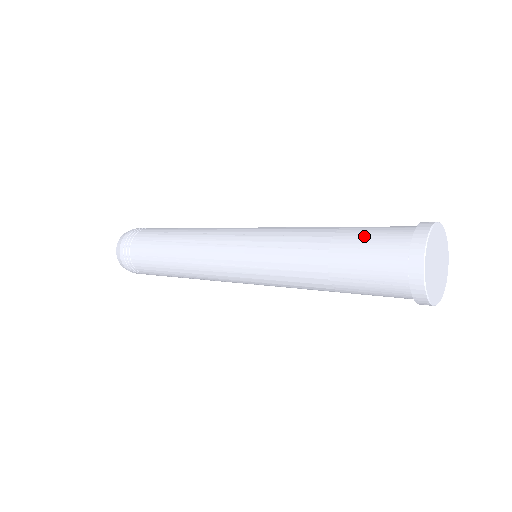
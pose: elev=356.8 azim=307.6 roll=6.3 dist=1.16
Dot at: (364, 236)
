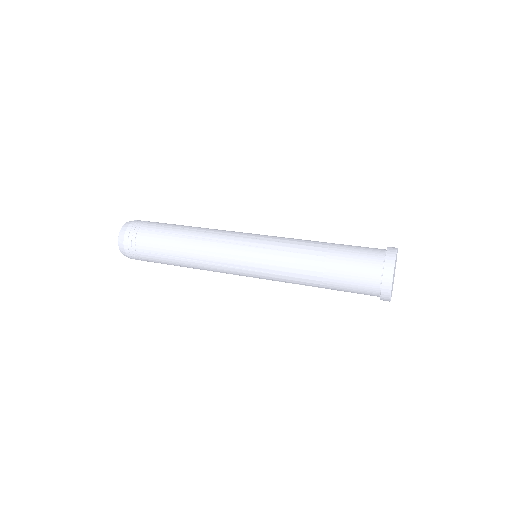
Dot at: (347, 275)
